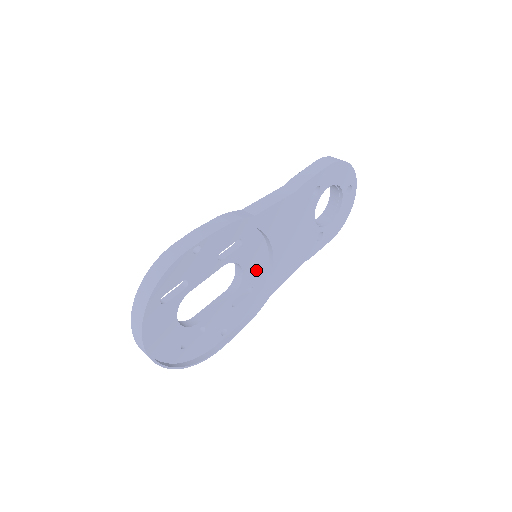
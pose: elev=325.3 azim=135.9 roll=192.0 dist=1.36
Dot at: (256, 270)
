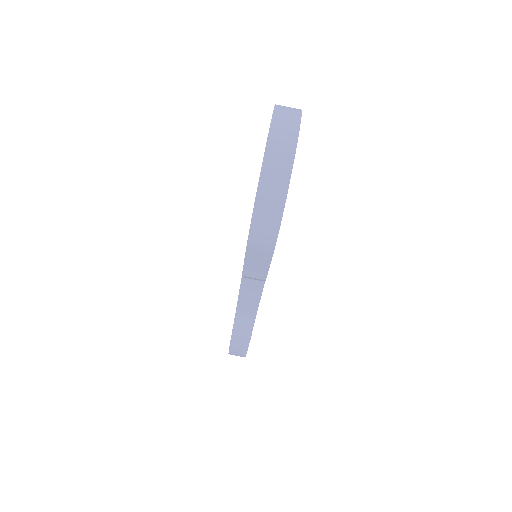
Dot at: occluded
